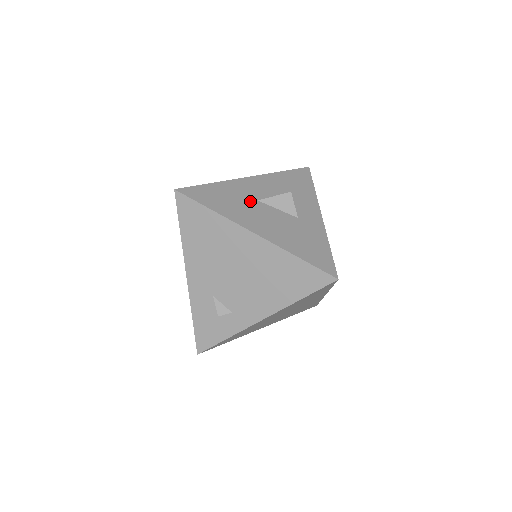
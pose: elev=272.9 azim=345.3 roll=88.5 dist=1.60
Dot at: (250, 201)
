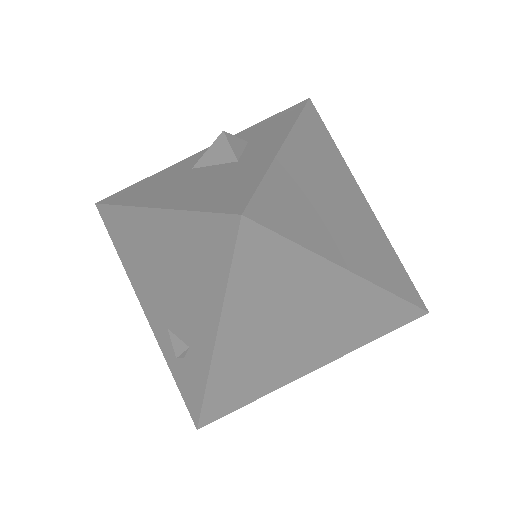
Dot at: (179, 174)
